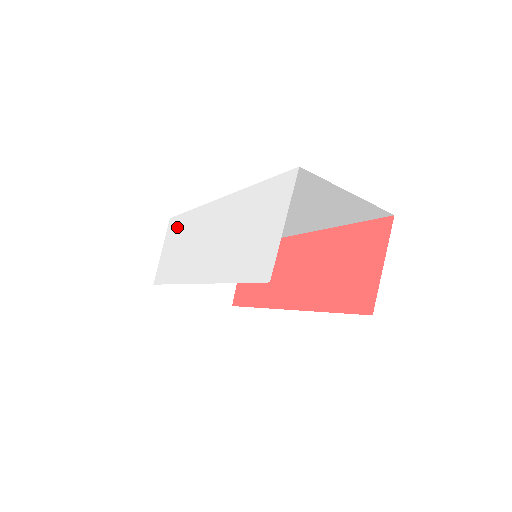
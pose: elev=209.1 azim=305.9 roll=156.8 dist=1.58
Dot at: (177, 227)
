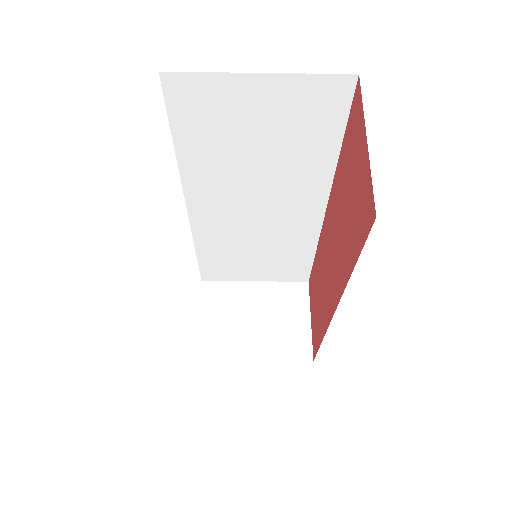
Dot at: occluded
